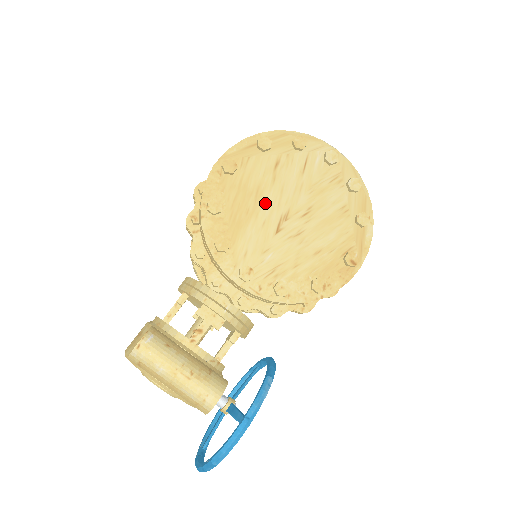
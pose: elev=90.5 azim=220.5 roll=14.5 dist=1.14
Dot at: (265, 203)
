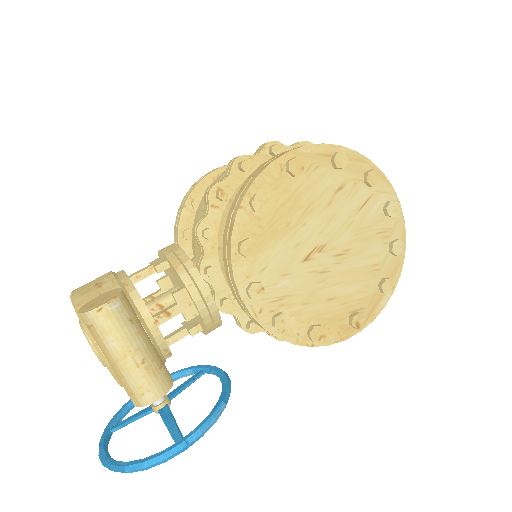
Dot at: (309, 224)
